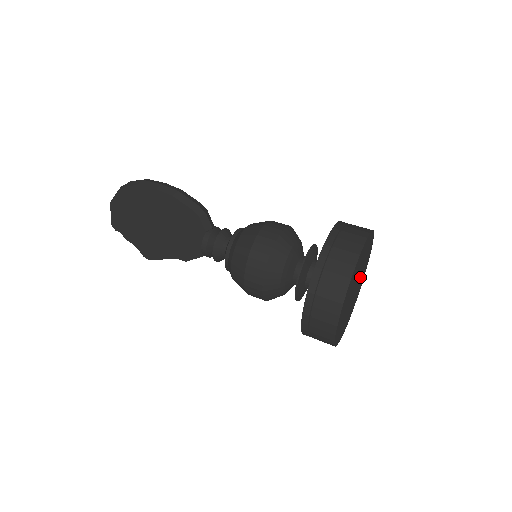
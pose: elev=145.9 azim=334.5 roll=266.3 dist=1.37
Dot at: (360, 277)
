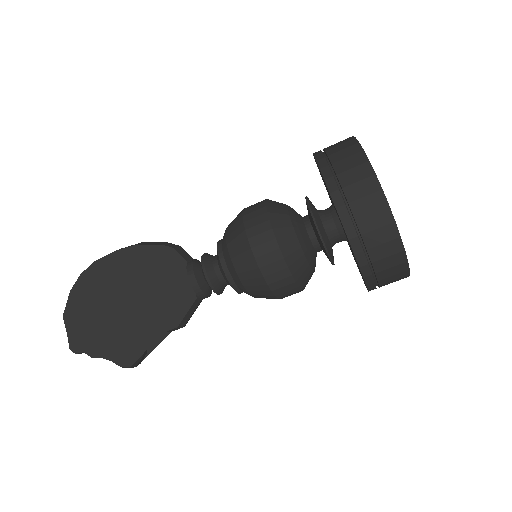
Dot at: occluded
